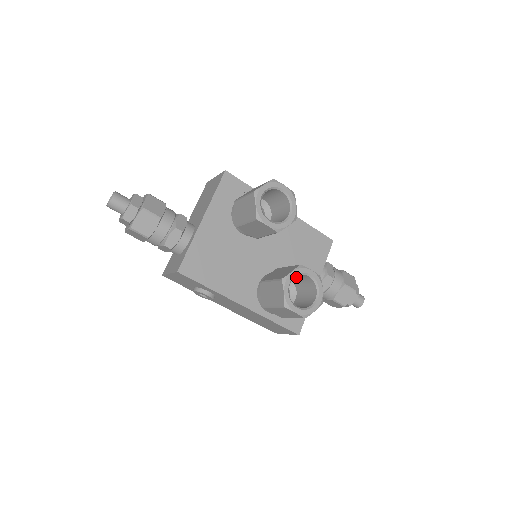
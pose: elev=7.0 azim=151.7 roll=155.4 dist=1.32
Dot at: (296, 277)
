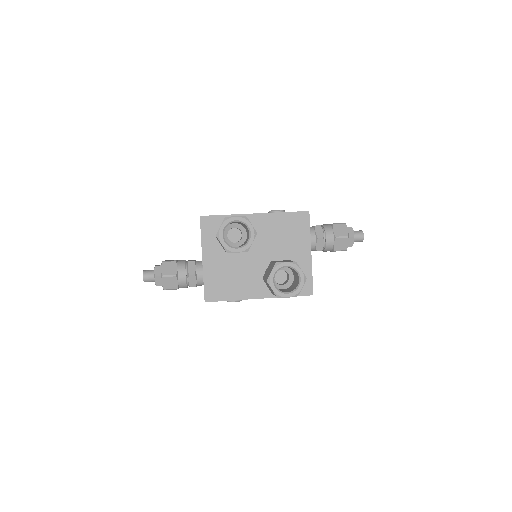
Dot at: occluded
